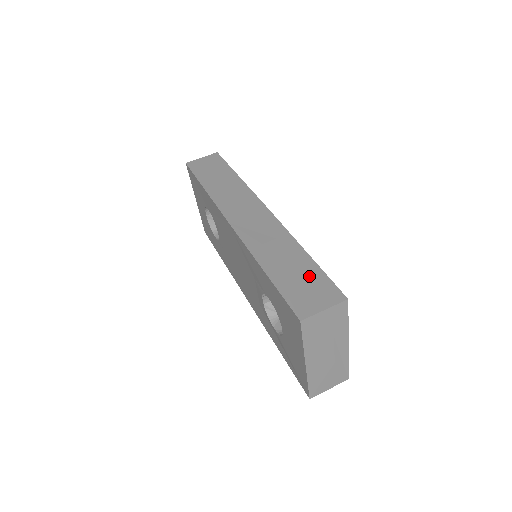
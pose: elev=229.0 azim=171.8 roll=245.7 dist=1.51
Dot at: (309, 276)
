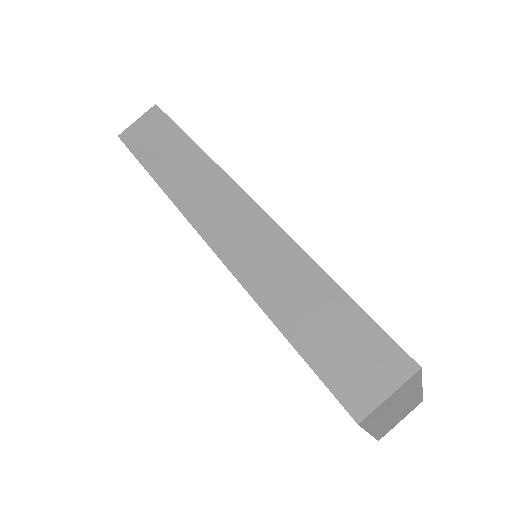
Dot at: (349, 330)
